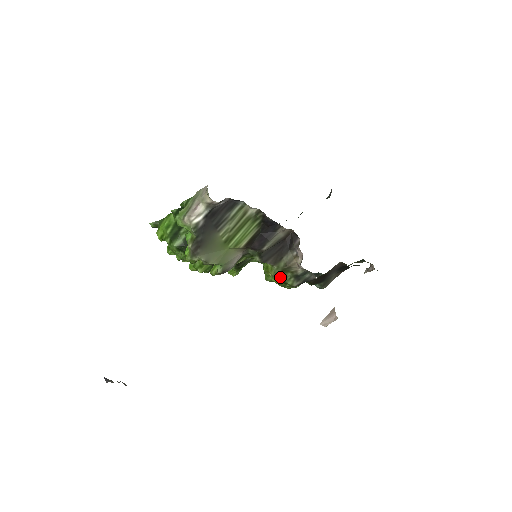
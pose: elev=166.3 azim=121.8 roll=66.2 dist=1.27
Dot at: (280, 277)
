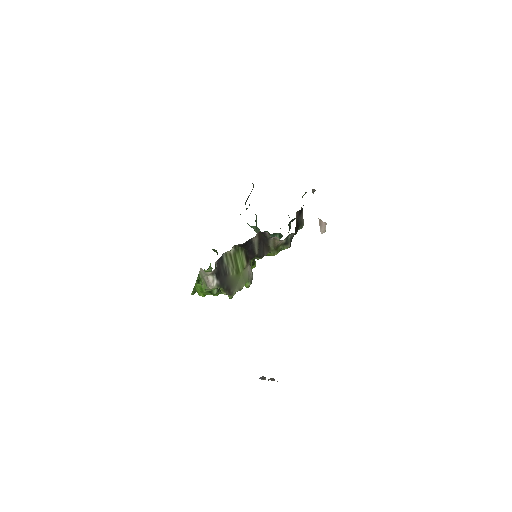
Dot at: (278, 252)
